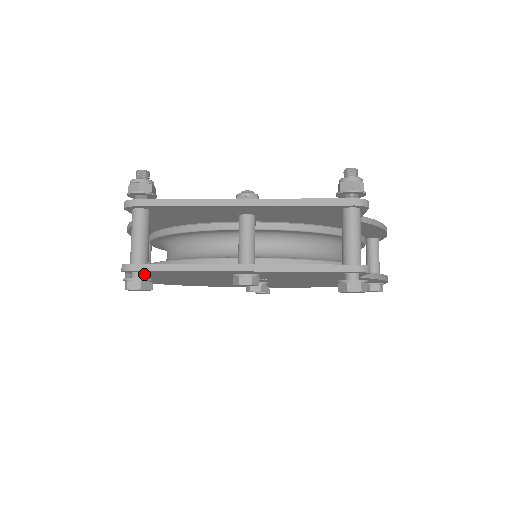
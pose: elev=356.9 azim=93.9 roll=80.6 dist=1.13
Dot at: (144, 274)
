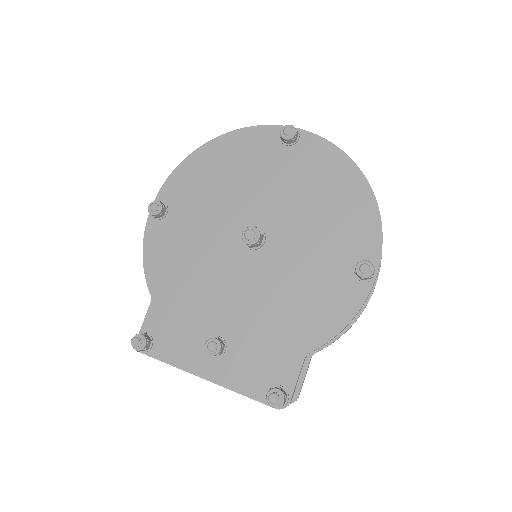
Dot at: occluded
